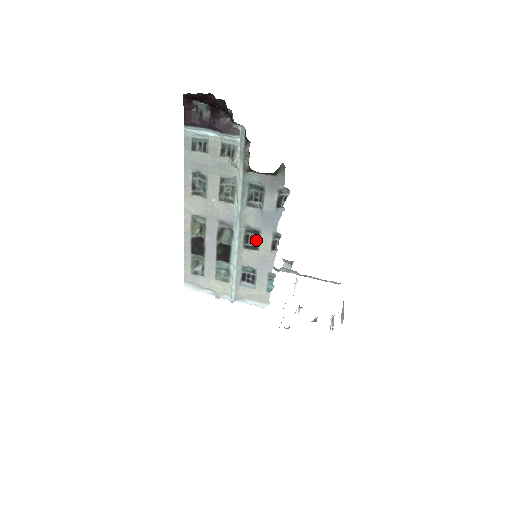
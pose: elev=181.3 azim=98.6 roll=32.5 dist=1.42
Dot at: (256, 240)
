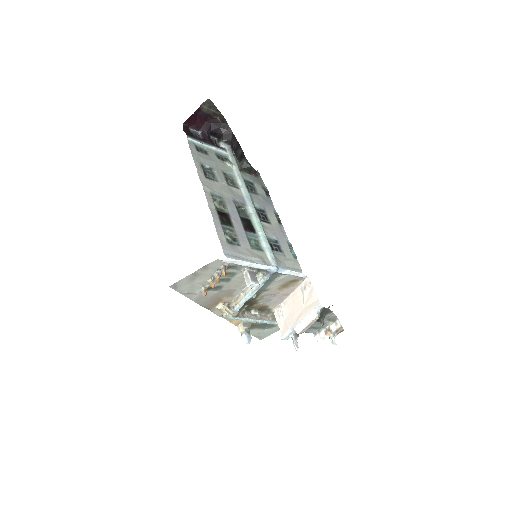
Dot at: (265, 217)
